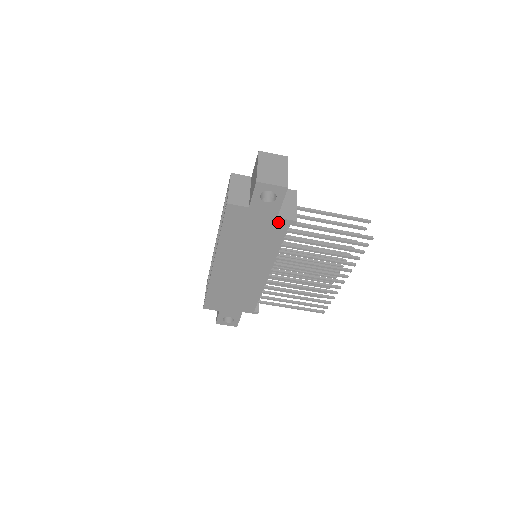
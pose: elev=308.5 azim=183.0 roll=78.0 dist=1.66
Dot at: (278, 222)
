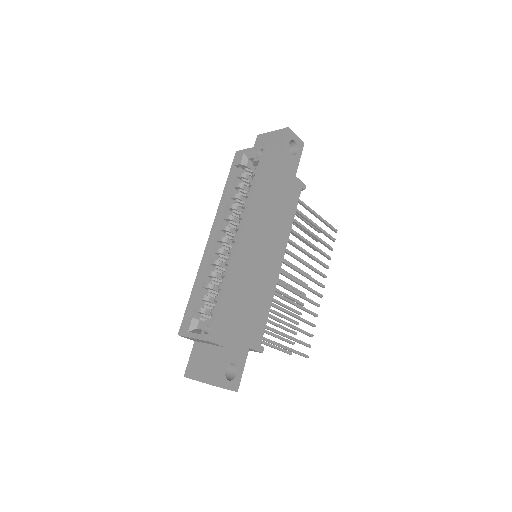
Dot at: (295, 182)
